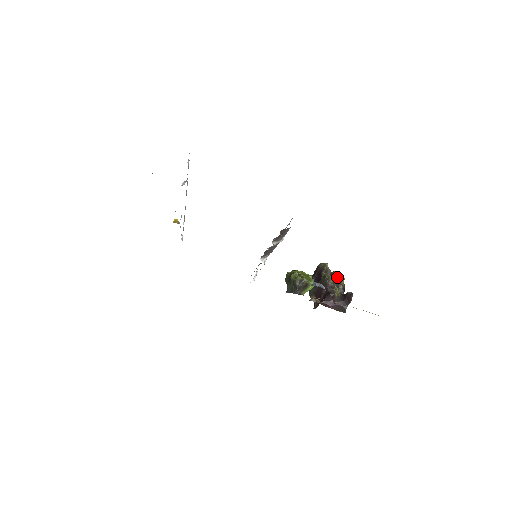
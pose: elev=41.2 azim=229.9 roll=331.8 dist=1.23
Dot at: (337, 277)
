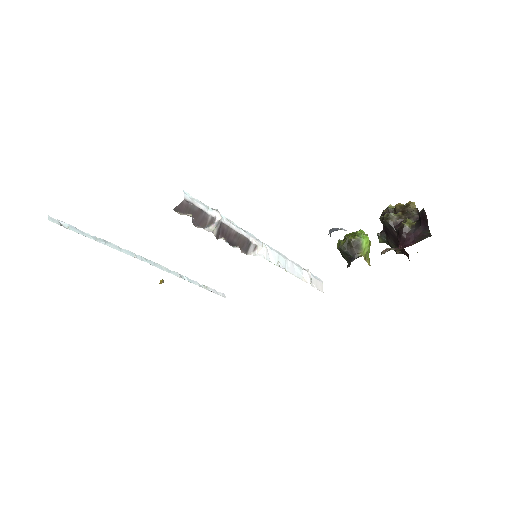
Dot at: (402, 208)
